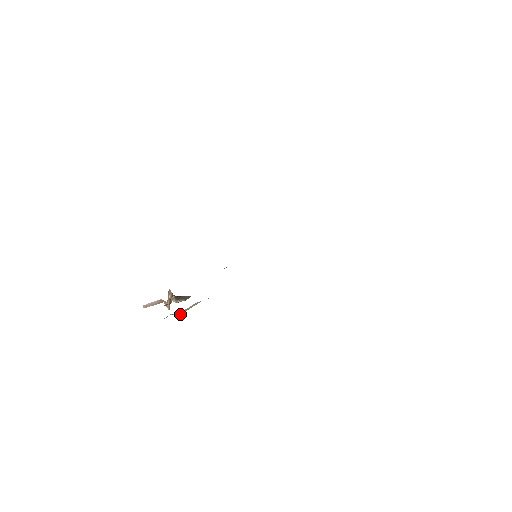
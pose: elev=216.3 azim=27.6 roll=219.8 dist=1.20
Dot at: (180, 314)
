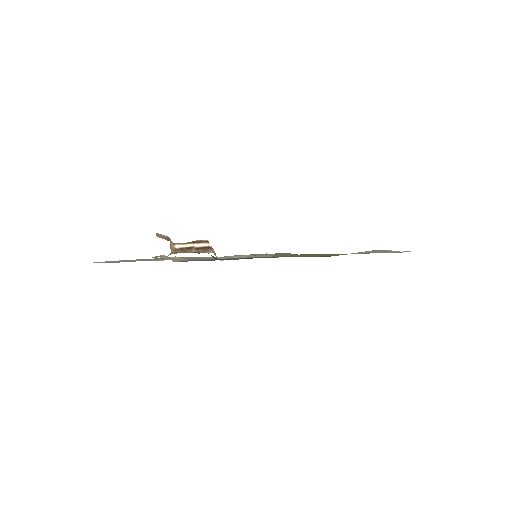
Dot at: (175, 261)
